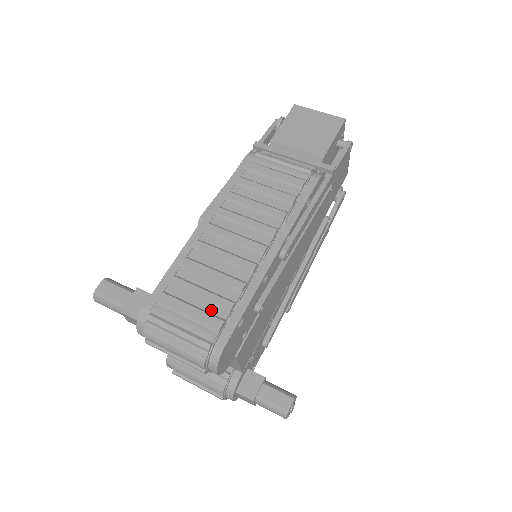
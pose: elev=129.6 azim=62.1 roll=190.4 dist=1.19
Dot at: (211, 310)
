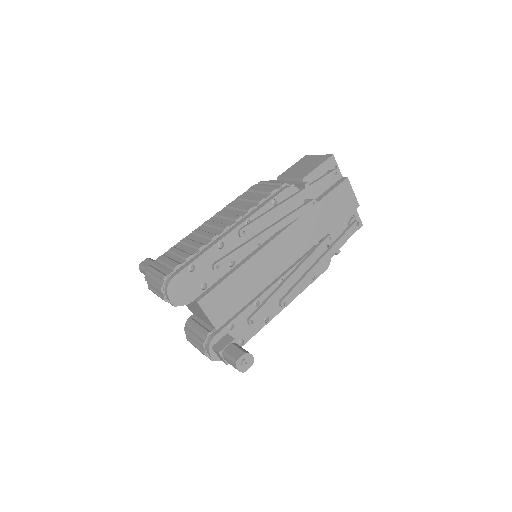
Dot at: (178, 260)
